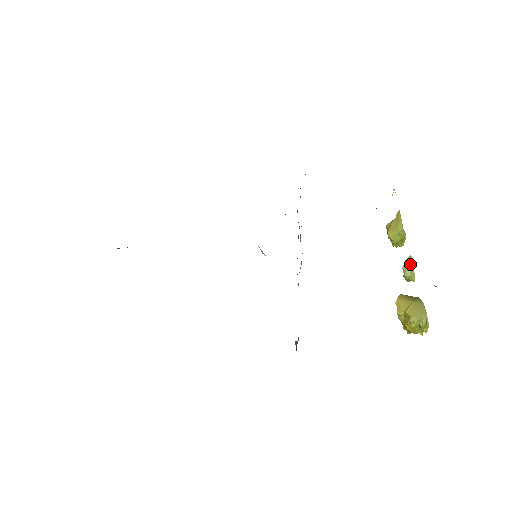
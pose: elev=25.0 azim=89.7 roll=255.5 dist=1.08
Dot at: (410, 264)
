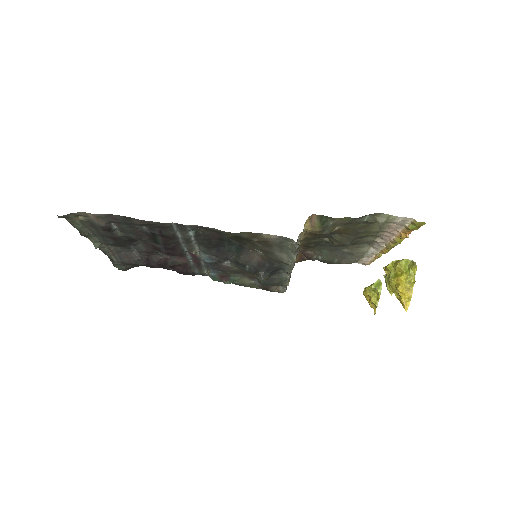
Dot at: occluded
